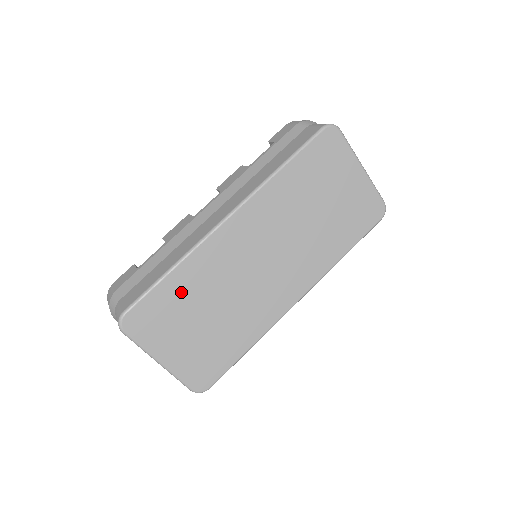
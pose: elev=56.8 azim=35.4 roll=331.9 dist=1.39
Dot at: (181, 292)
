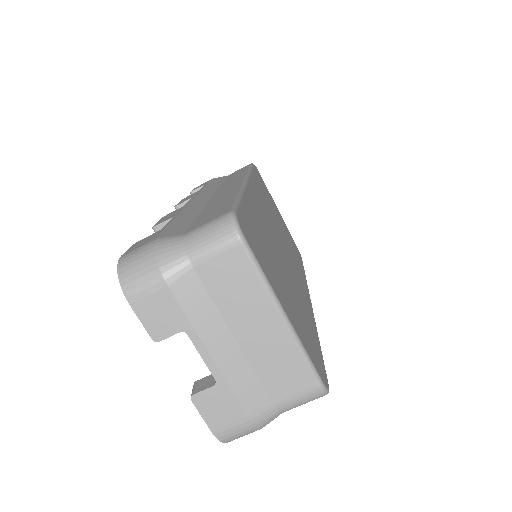
Dot at: (257, 226)
